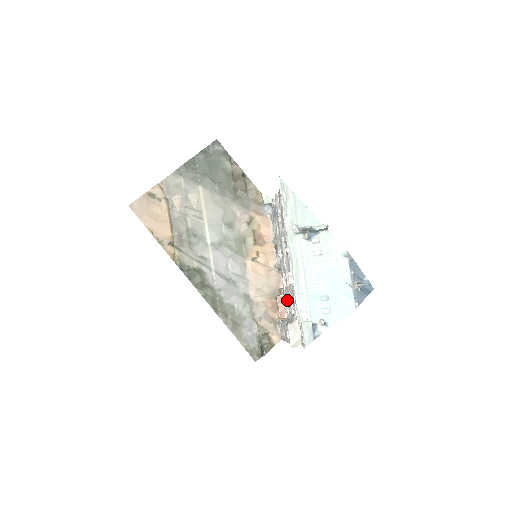
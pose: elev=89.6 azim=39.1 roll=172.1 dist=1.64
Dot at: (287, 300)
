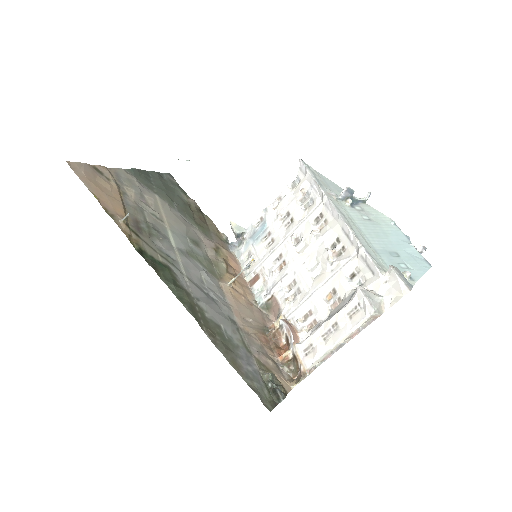
Dot at: (301, 316)
